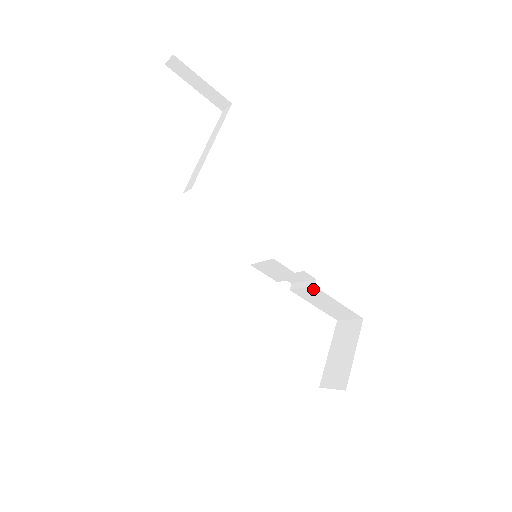
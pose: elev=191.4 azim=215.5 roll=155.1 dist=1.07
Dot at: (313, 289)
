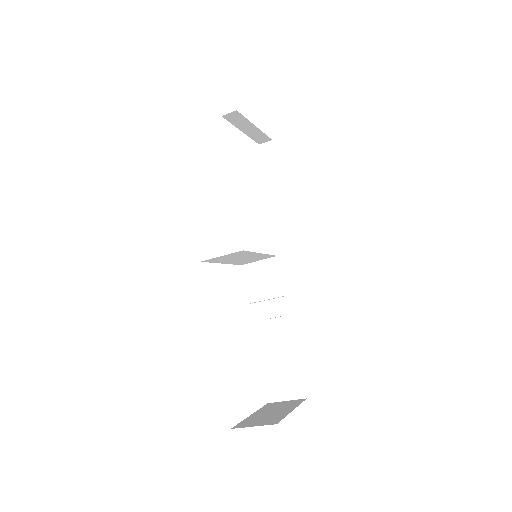
Dot at: (284, 322)
